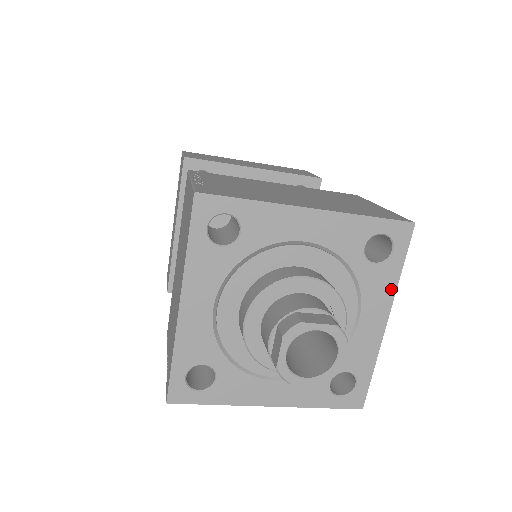
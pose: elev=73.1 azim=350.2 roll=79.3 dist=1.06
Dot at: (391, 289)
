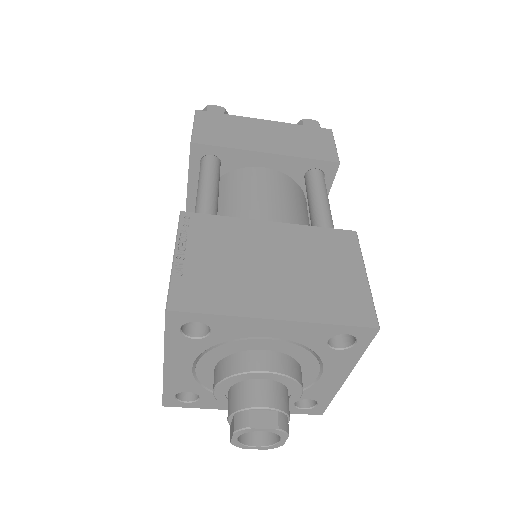
Dot at: (352, 362)
